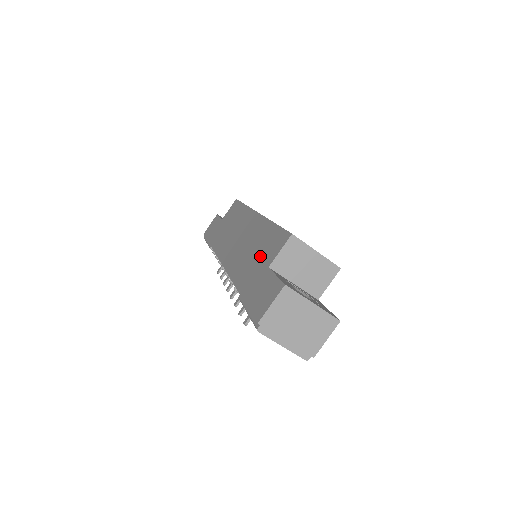
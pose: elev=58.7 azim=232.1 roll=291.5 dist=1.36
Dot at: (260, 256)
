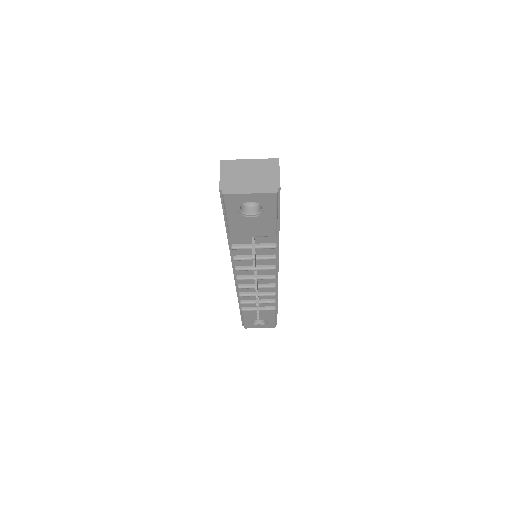
Dot at: occluded
